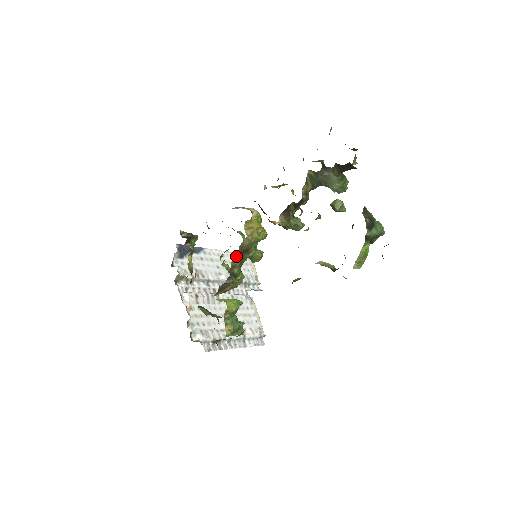
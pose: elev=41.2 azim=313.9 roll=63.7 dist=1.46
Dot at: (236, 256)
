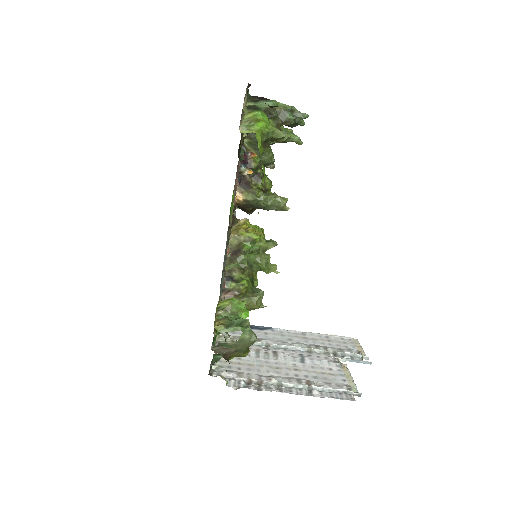
Dot at: (230, 260)
